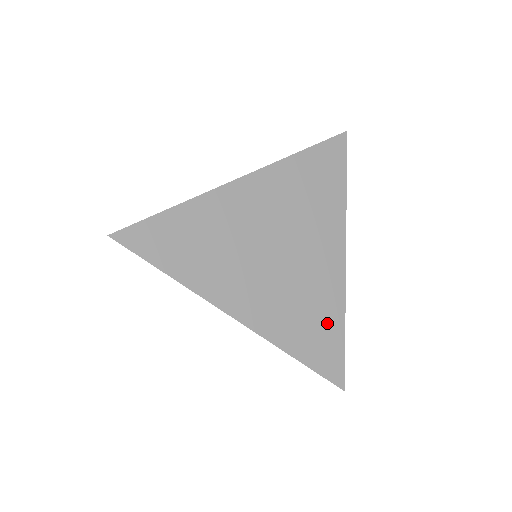
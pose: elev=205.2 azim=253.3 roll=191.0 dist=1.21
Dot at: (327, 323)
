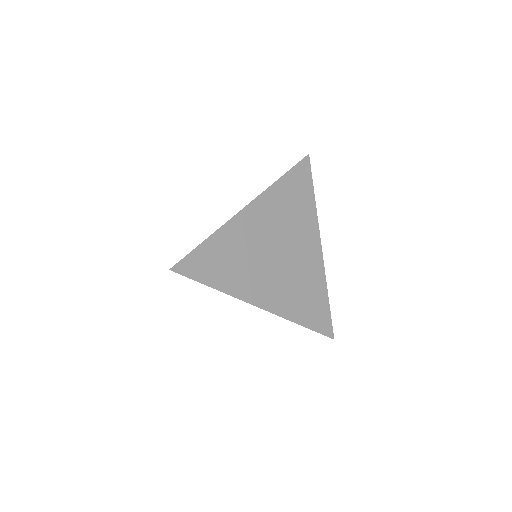
Dot at: (317, 297)
